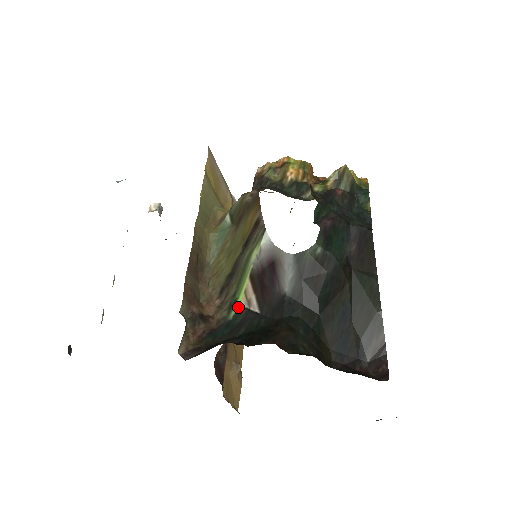
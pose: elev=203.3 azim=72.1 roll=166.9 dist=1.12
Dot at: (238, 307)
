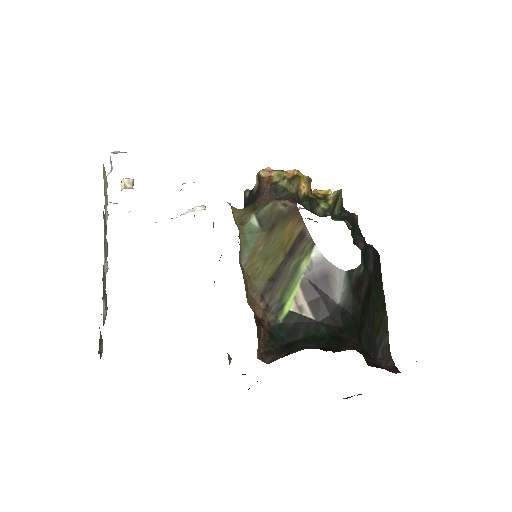
Dot at: (287, 312)
